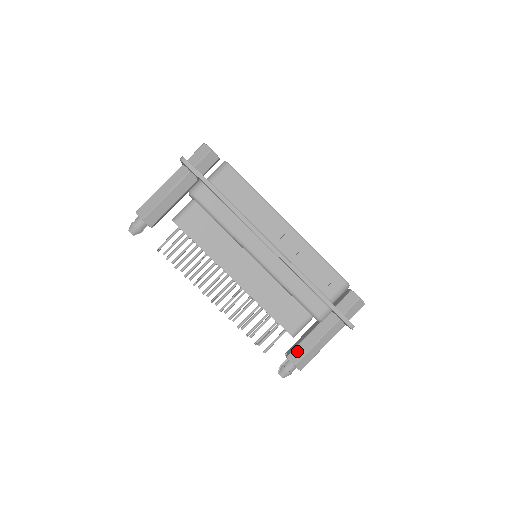
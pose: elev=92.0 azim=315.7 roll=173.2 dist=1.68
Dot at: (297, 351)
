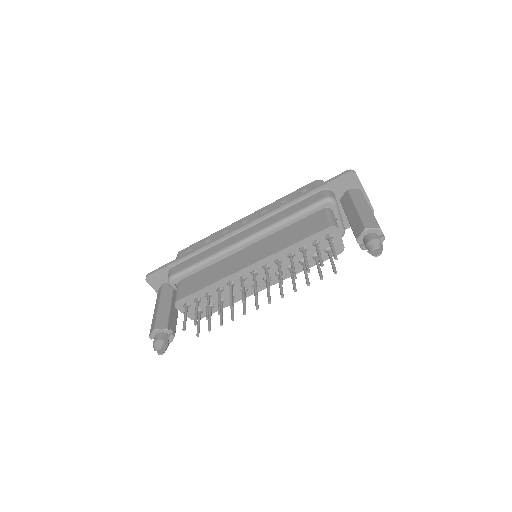
Dot at: (355, 228)
